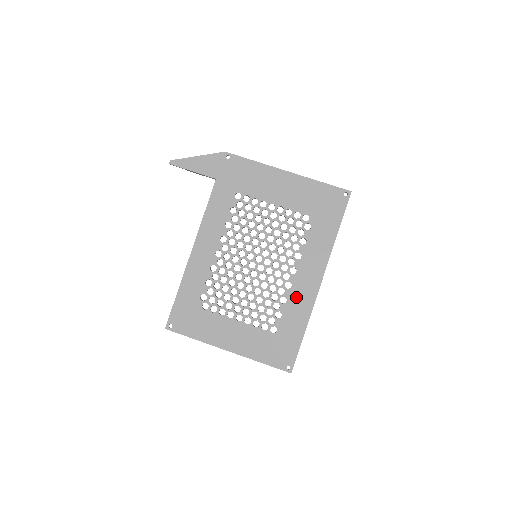
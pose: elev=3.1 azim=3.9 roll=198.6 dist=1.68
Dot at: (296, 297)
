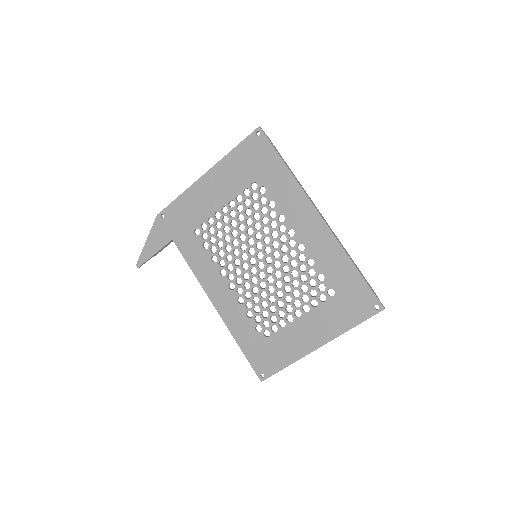
Dot at: (316, 249)
